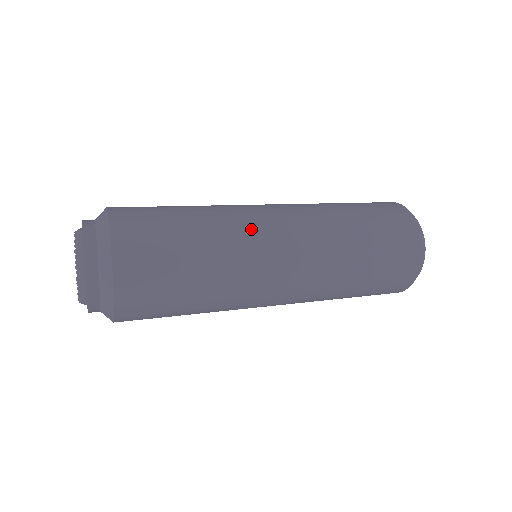
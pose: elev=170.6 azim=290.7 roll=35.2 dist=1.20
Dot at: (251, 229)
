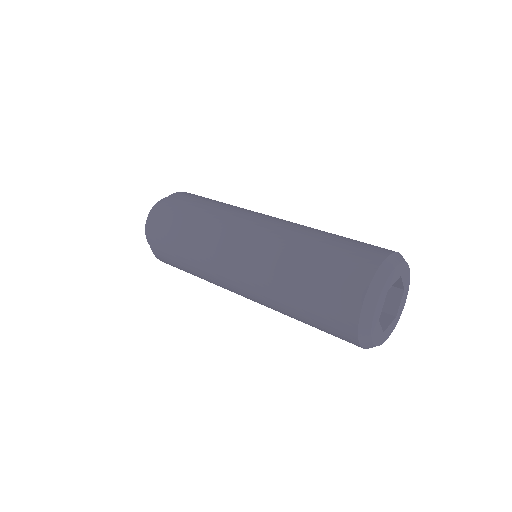
Dot at: (215, 269)
